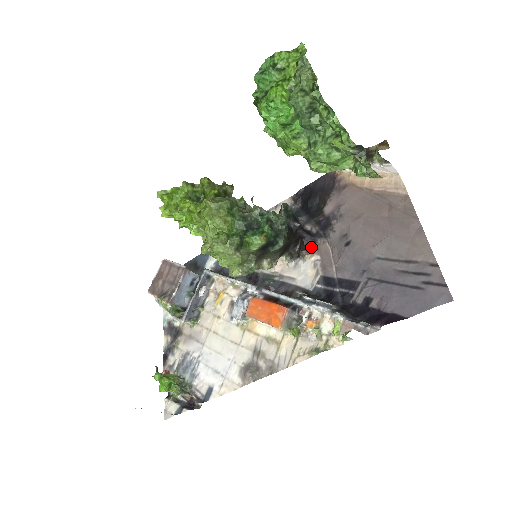
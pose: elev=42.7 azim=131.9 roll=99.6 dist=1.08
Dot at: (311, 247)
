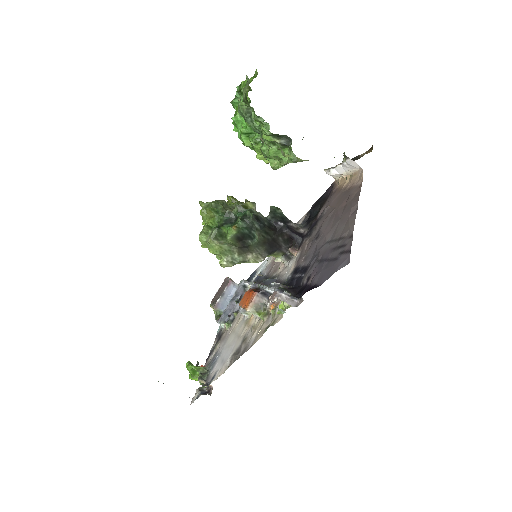
Dot at: (299, 246)
